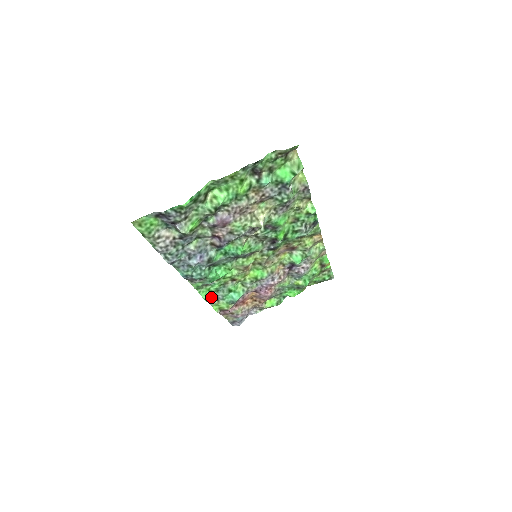
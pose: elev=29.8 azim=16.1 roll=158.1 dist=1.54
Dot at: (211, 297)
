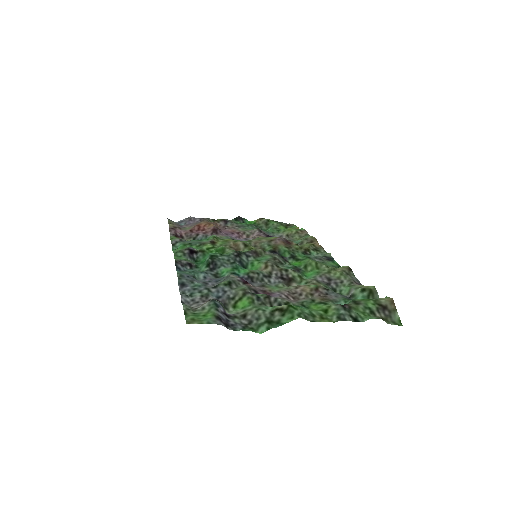
Dot at: (179, 243)
